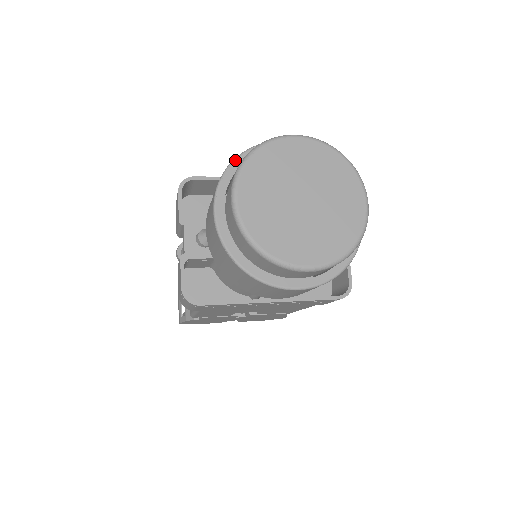
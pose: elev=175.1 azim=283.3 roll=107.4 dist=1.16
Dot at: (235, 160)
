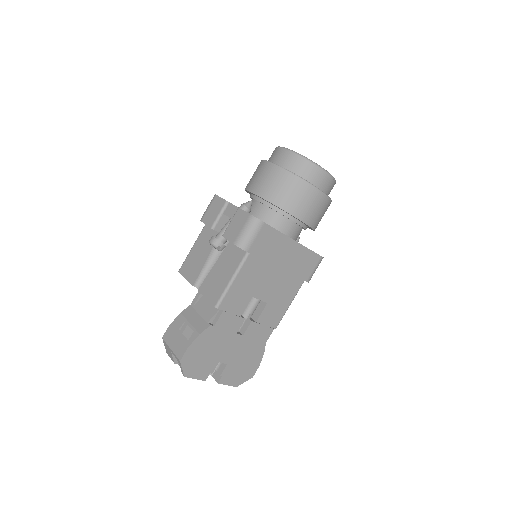
Dot at: occluded
